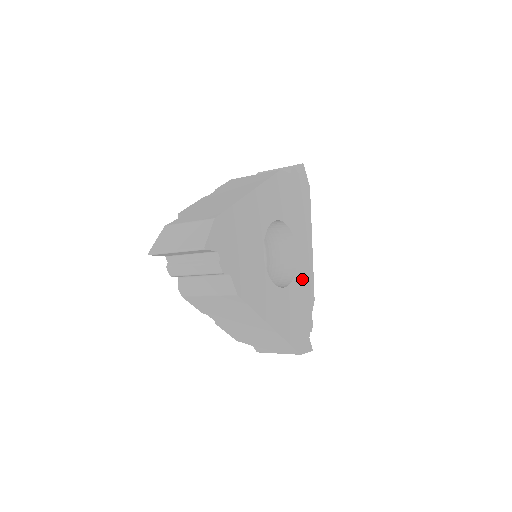
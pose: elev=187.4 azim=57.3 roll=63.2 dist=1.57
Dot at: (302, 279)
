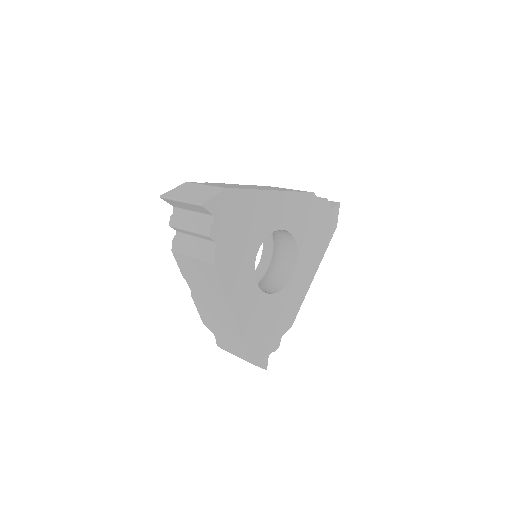
Dot at: (288, 299)
